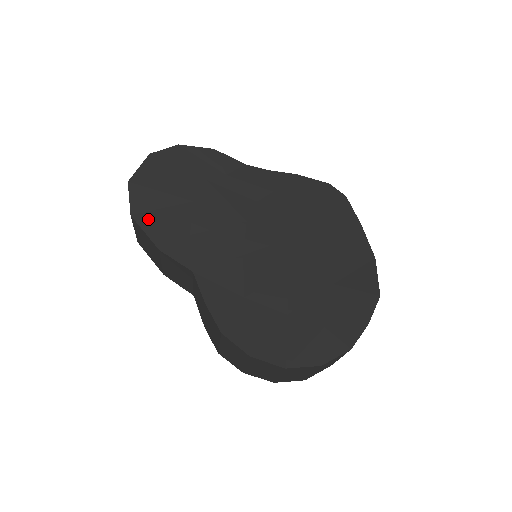
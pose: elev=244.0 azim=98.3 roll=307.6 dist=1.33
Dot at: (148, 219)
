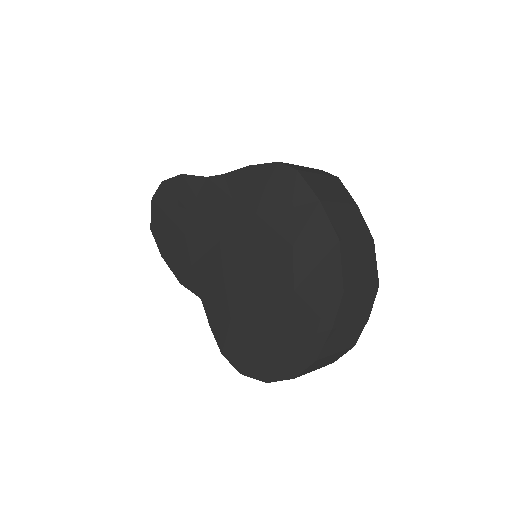
Dot at: (169, 257)
